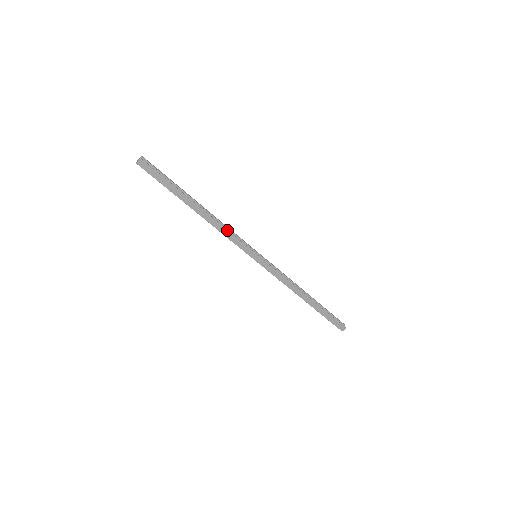
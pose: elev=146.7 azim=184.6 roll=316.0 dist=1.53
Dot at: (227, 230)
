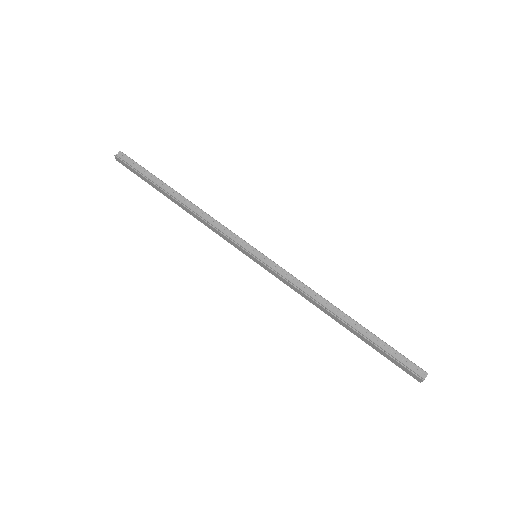
Dot at: (210, 225)
